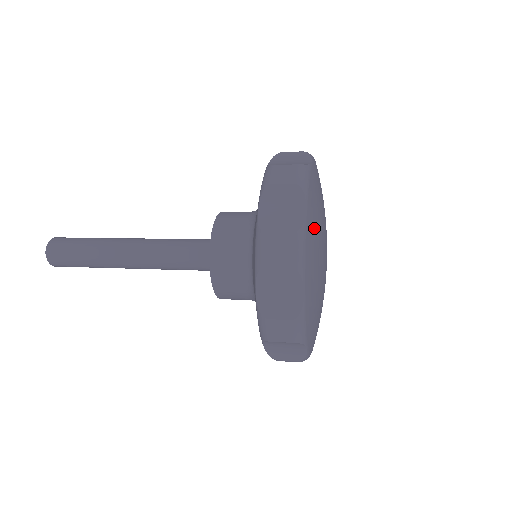
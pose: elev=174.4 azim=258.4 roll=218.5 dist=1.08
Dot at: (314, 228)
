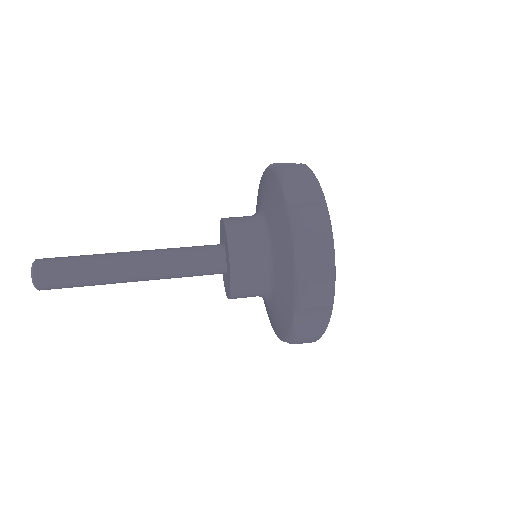
Dot at: occluded
